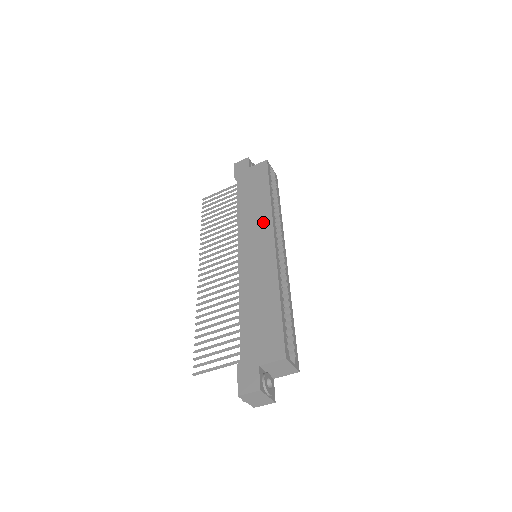
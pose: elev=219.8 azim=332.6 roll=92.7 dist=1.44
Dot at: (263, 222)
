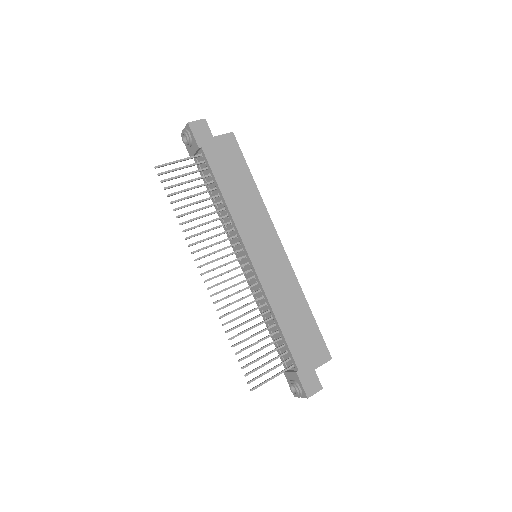
Dot at: (263, 221)
